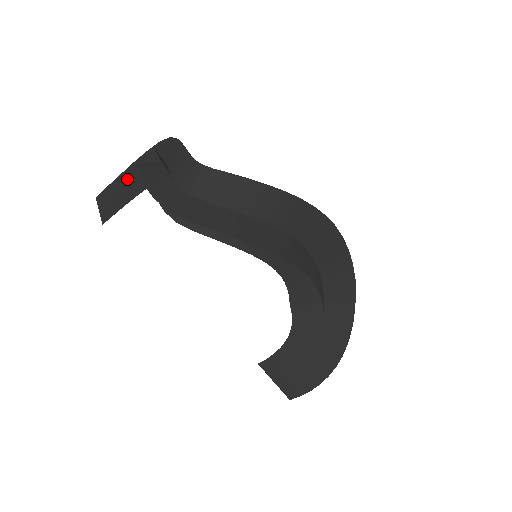
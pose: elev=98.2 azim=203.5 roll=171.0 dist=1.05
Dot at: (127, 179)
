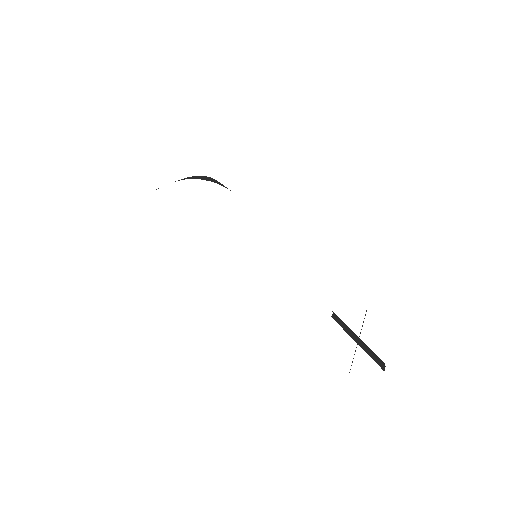
Dot at: occluded
